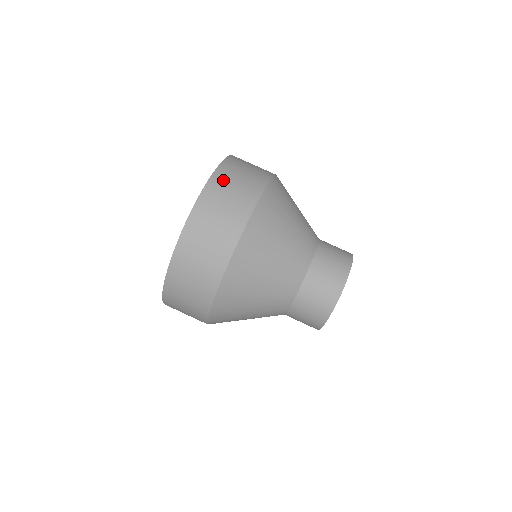
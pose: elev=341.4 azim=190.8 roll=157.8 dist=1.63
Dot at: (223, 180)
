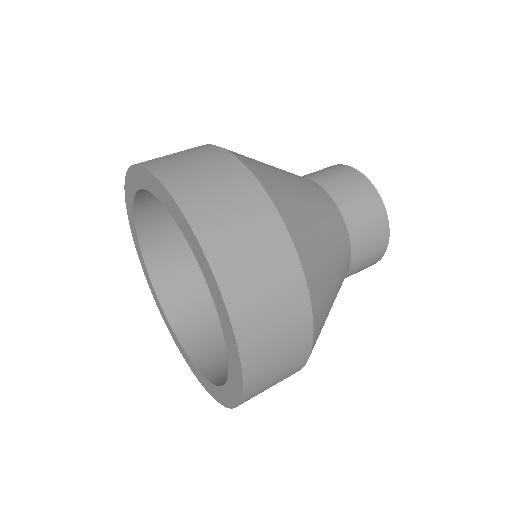
Dot at: (194, 194)
